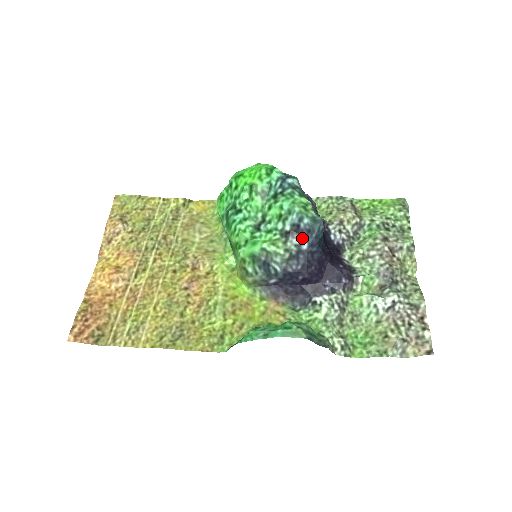
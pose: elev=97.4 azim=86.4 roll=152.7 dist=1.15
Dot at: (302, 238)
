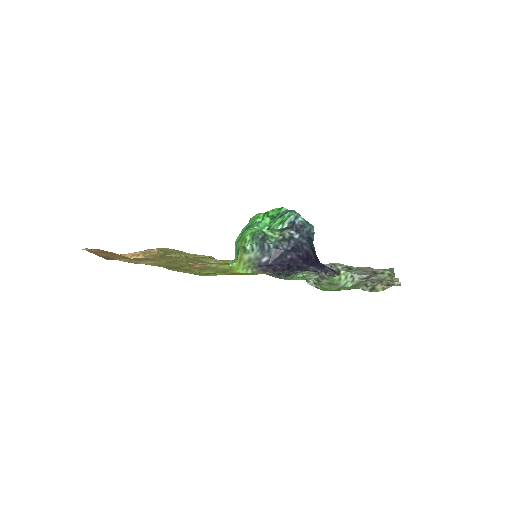
Dot at: (295, 231)
